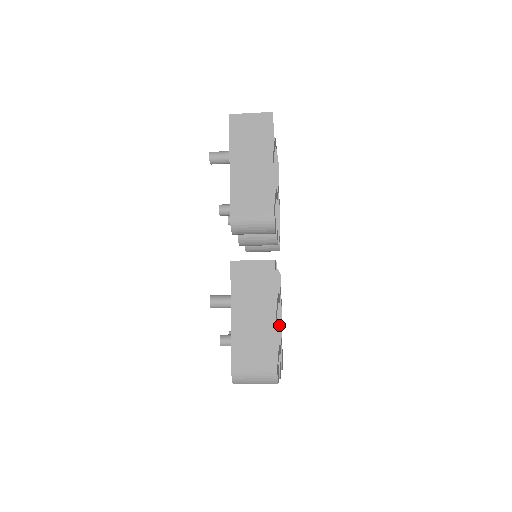
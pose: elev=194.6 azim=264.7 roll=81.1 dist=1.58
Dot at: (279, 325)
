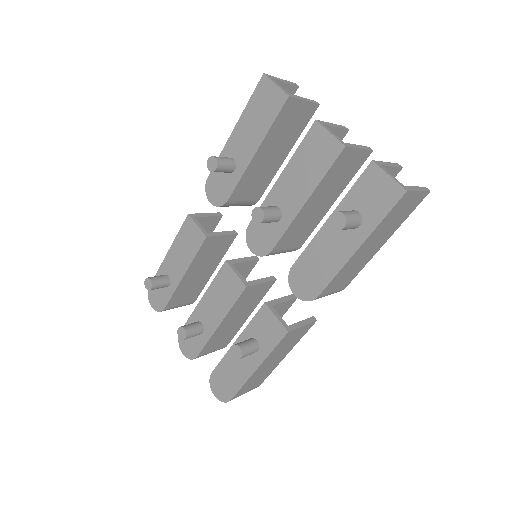
Dot at: occluded
